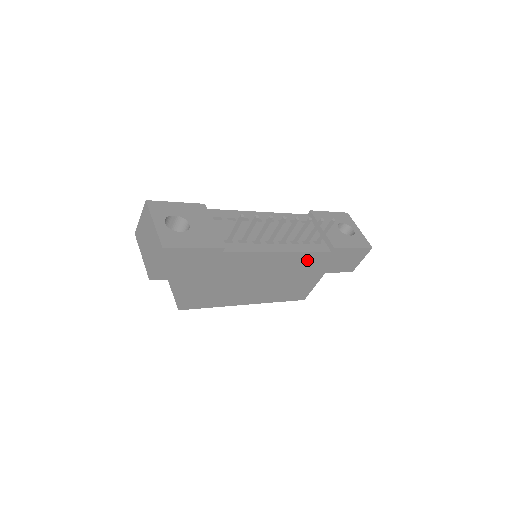
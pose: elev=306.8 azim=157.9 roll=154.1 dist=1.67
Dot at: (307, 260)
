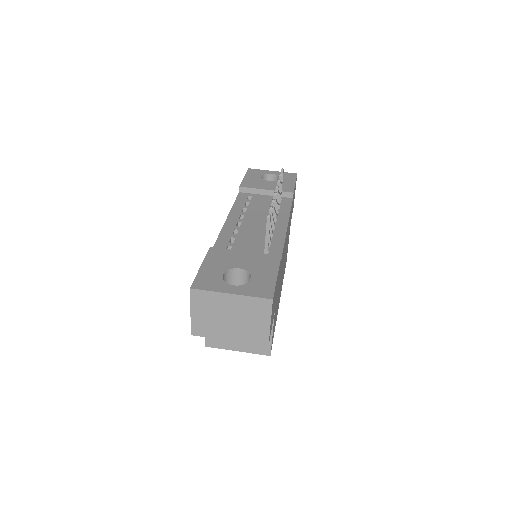
Dot at: occluded
